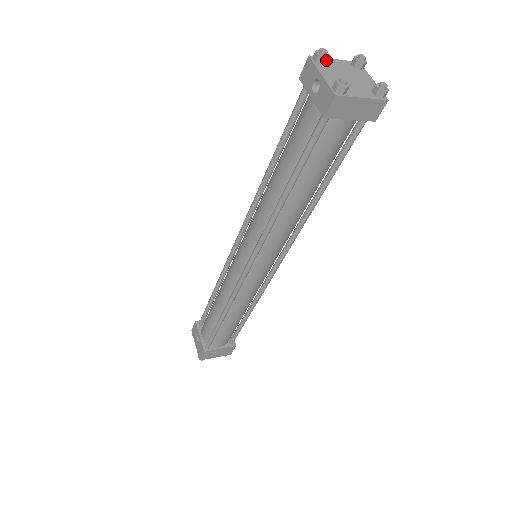
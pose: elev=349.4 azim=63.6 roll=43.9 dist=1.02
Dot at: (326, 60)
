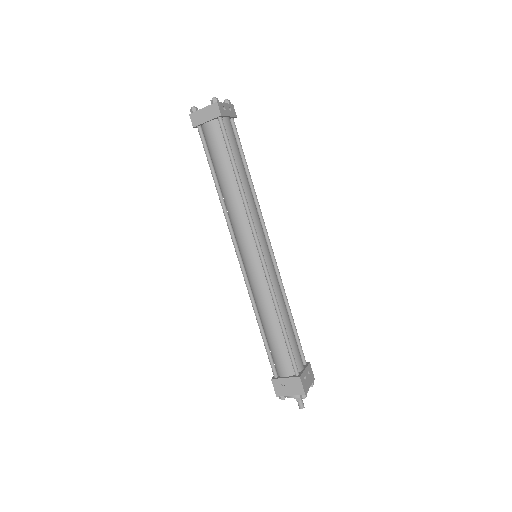
Dot at: occluded
